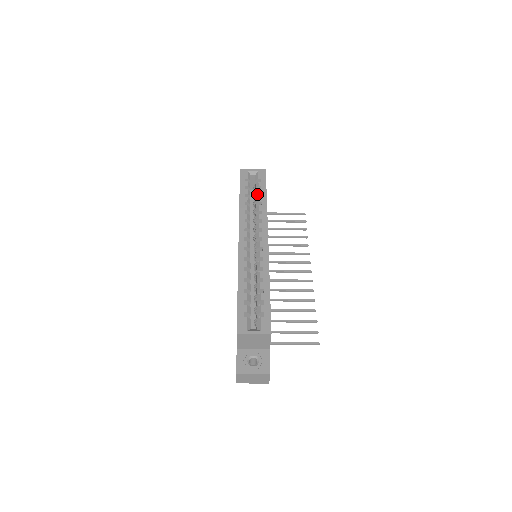
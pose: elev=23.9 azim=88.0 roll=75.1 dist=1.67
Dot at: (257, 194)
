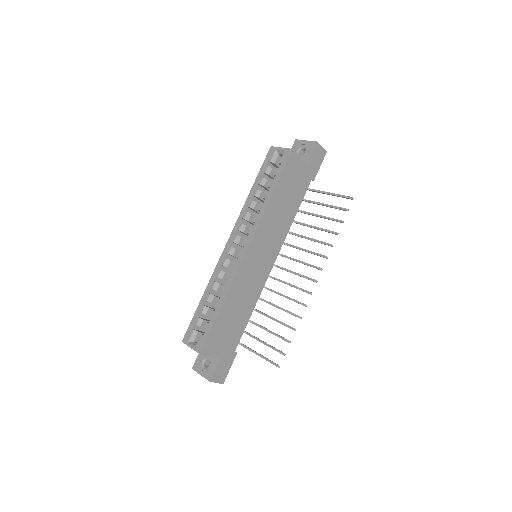
Dot at: occluded
